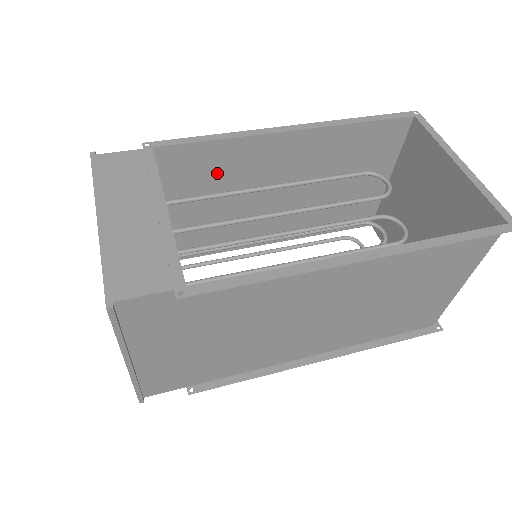
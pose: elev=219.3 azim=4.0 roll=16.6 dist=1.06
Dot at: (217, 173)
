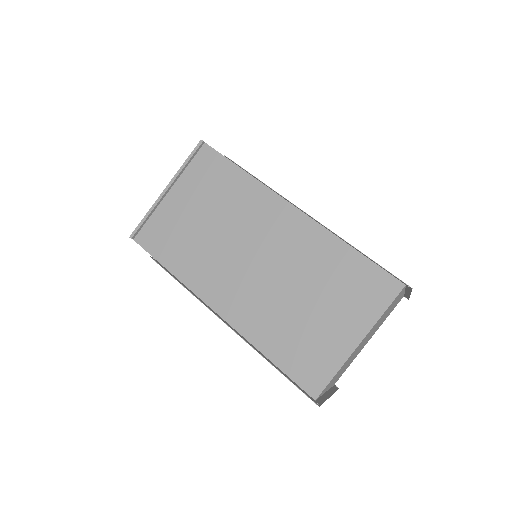
Dot at: occluded
